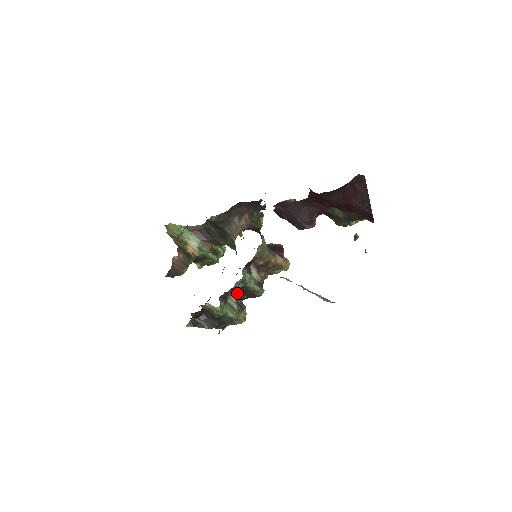
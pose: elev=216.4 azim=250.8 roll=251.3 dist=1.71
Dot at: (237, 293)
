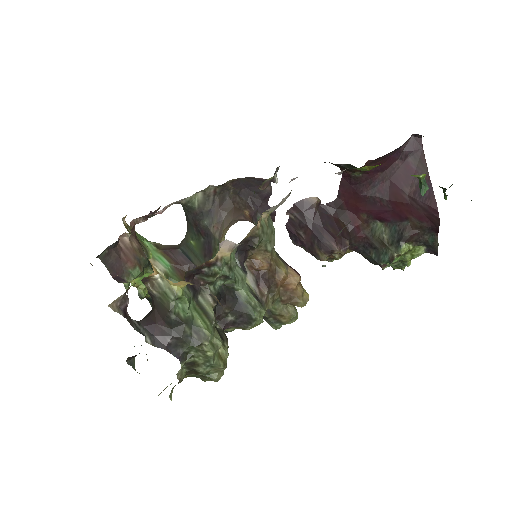
Dot at: (217, 294)
